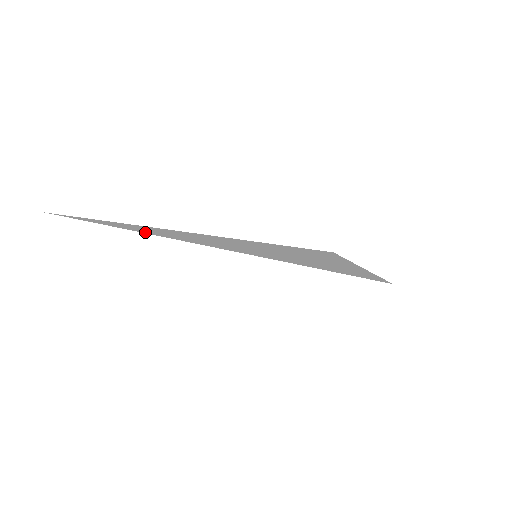
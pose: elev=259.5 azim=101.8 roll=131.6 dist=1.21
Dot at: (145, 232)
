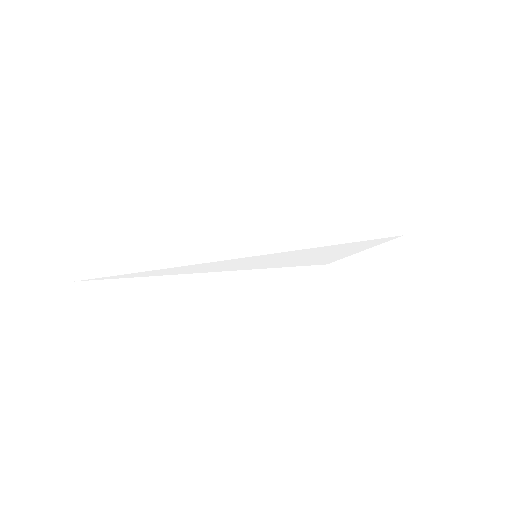
Dot at: (154, 271)
